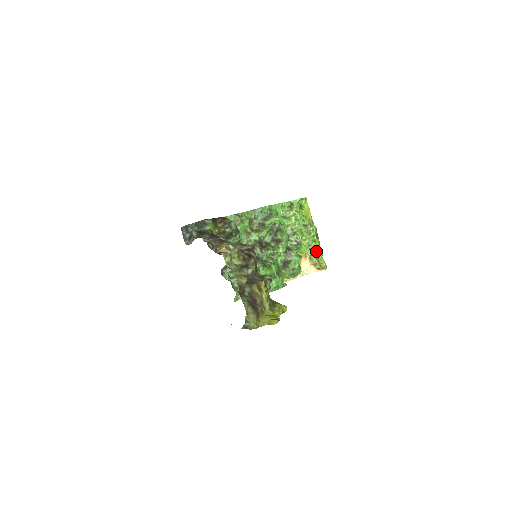
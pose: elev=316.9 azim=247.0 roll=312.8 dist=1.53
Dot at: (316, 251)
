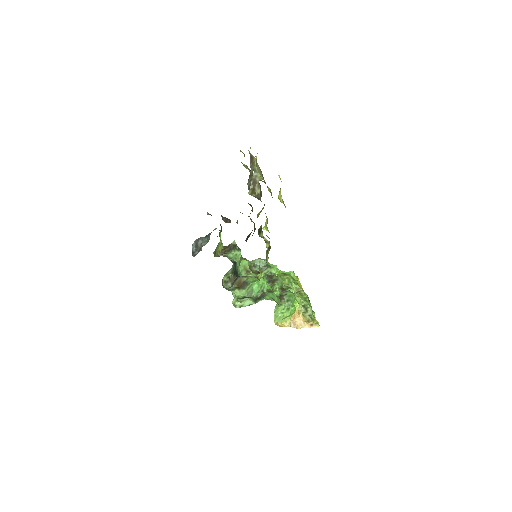
Dot at: (308, 307)
